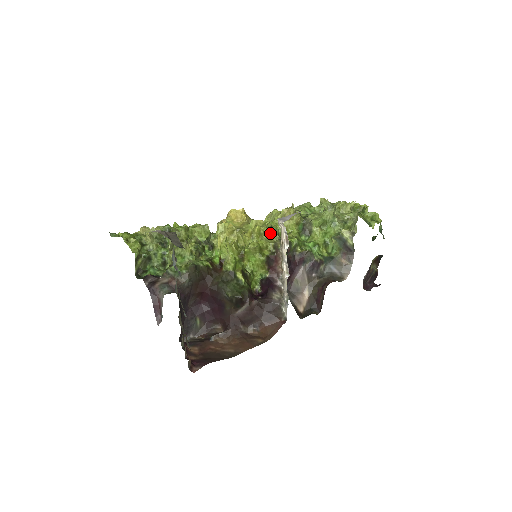
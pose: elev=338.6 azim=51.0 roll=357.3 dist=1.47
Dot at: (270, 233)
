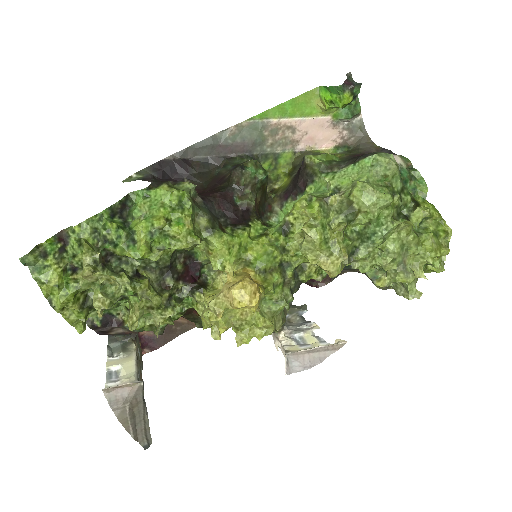
Dot at: occluded
